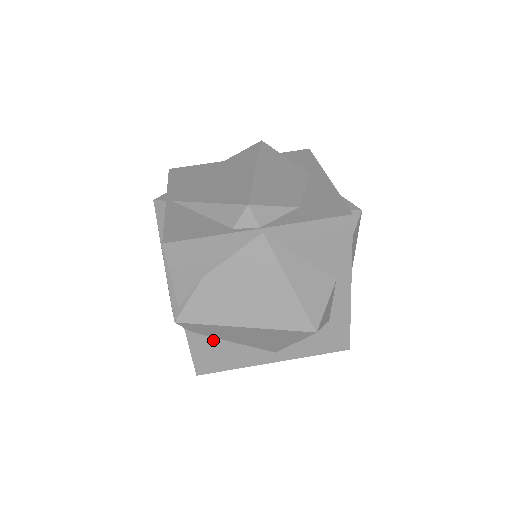
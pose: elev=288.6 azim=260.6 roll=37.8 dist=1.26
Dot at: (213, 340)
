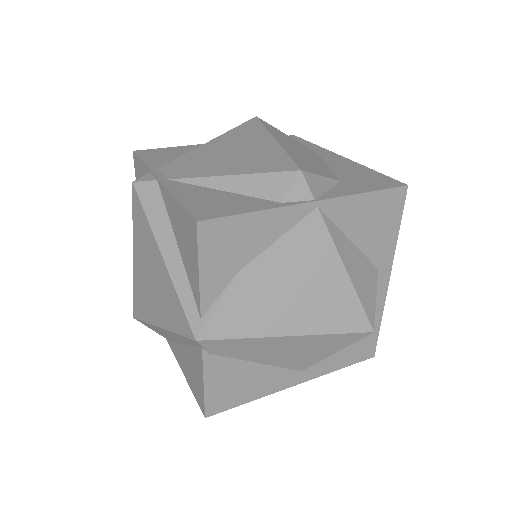
Dot at: (234, 363)
